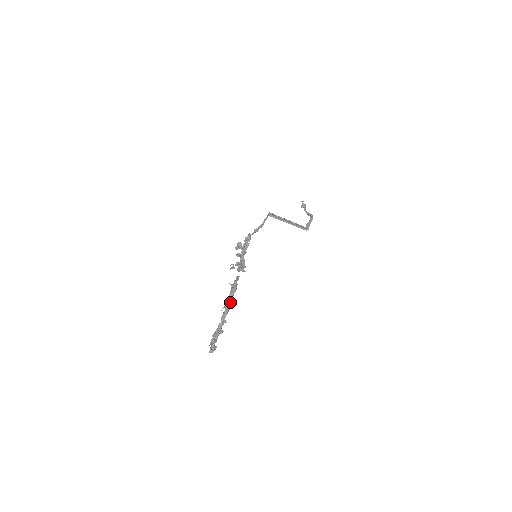
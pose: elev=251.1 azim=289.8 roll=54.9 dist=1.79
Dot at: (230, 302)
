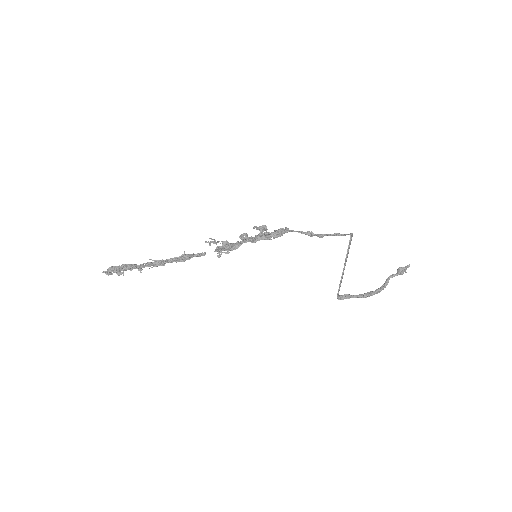
Dot at: (162, 264)
